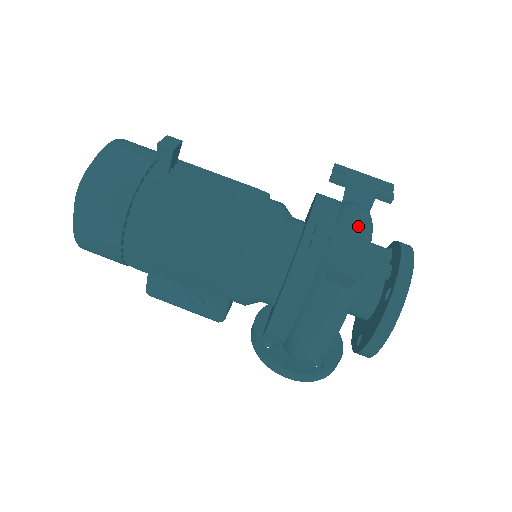
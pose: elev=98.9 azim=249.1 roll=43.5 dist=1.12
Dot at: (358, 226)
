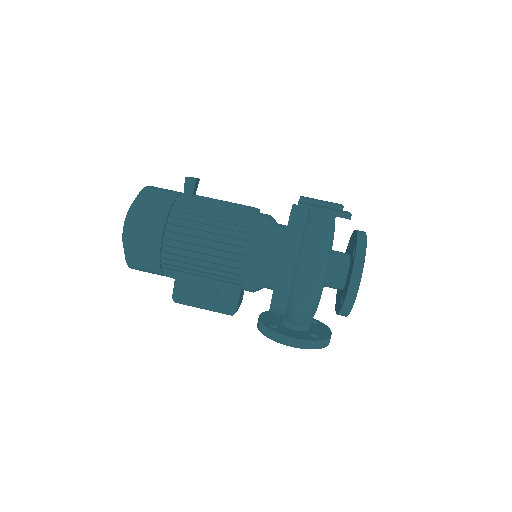
Dot at: occluded
